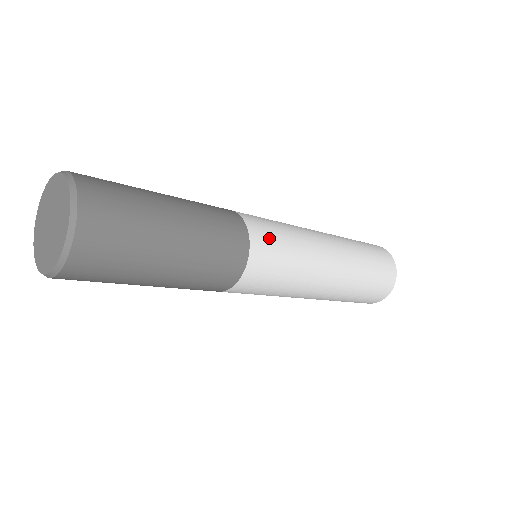
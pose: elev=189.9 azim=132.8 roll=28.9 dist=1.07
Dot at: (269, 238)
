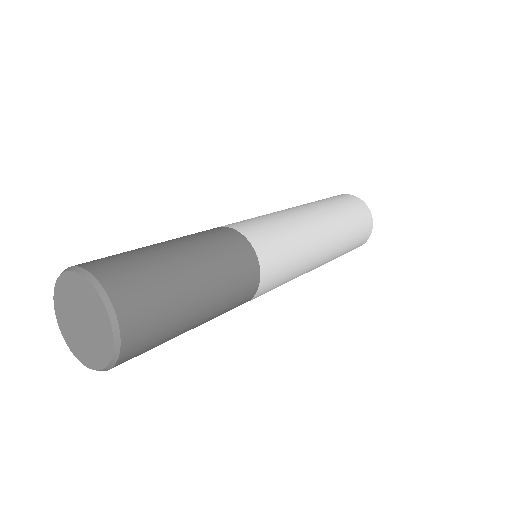
Dot at: (264, 235)
